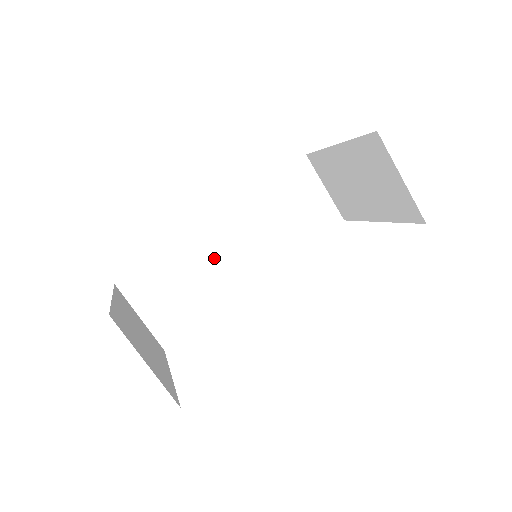
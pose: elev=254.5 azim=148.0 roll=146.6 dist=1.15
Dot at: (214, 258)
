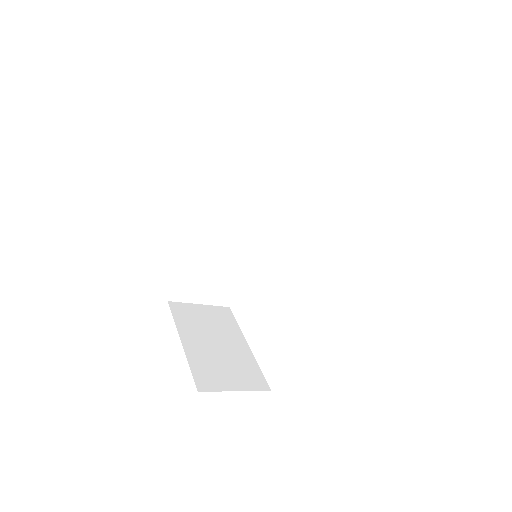
Dot at: (221, 239)
